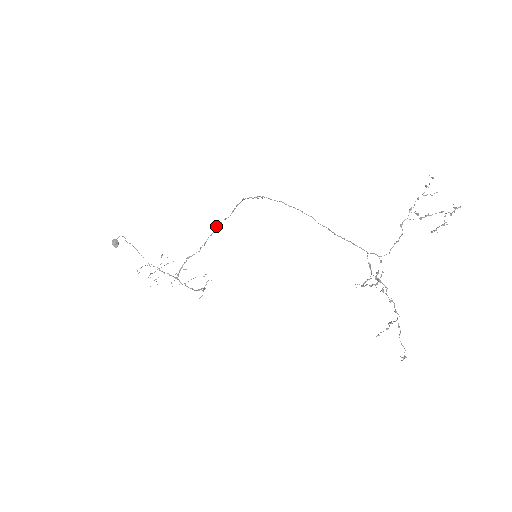
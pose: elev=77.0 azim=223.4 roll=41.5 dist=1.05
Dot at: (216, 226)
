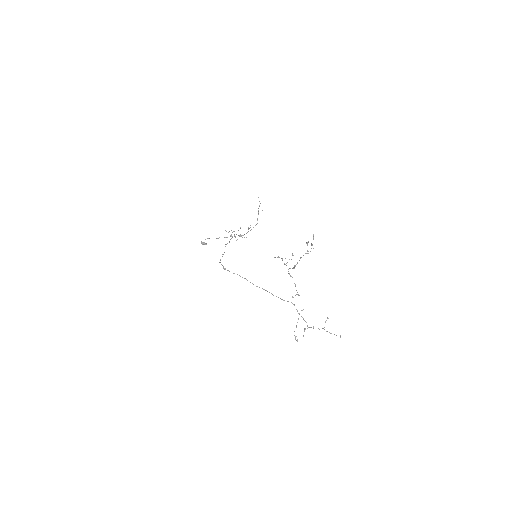
Dot at: occluded
